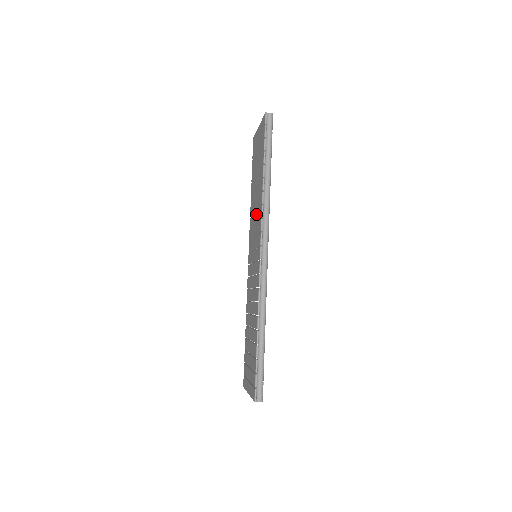
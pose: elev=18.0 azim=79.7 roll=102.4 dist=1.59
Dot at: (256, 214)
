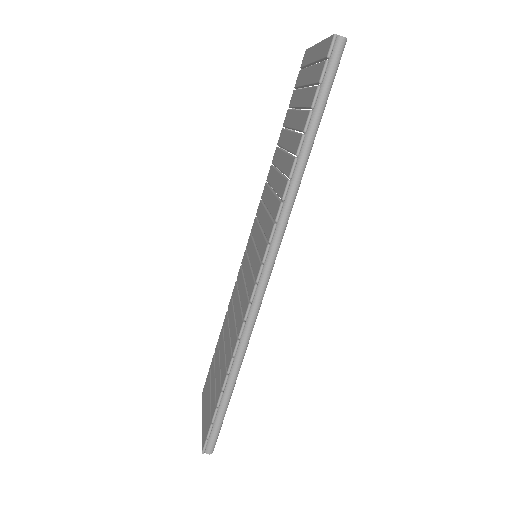
Dot at: (272, 198)
